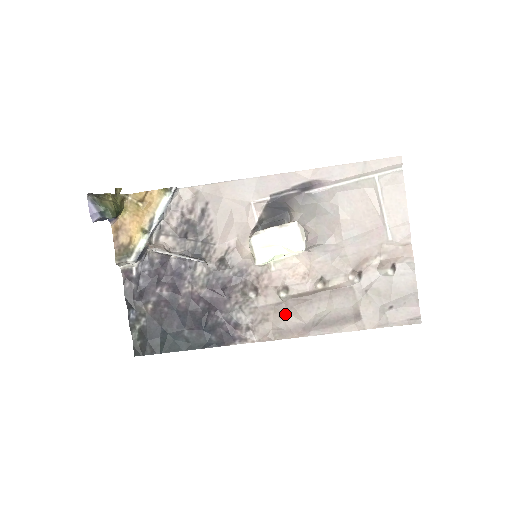
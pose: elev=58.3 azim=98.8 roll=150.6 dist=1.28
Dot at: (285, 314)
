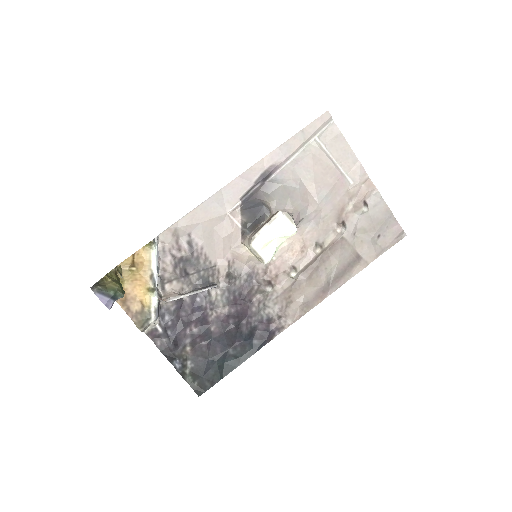
Dot at: (303, 289)
